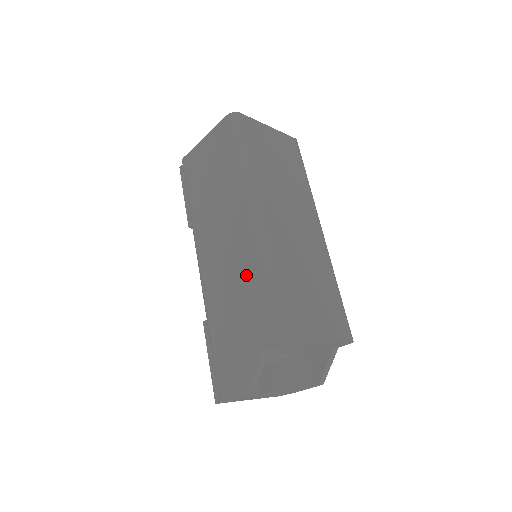
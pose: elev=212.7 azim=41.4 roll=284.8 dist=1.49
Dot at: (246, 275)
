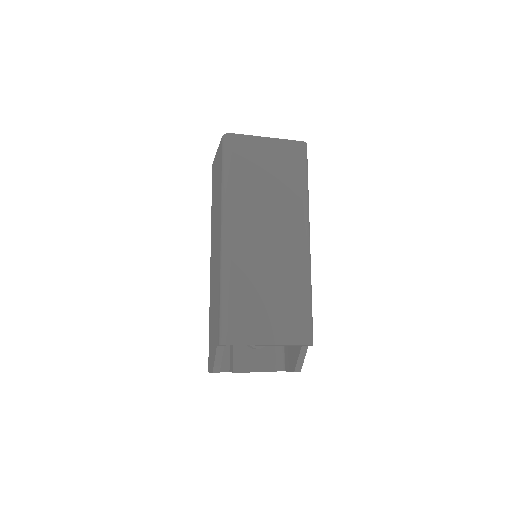
Dot at: (217, 283)
